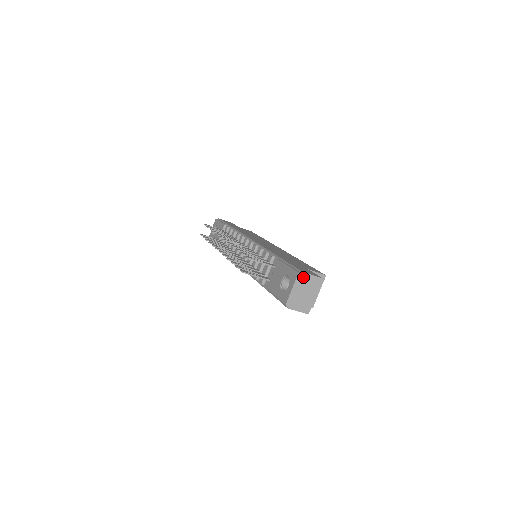
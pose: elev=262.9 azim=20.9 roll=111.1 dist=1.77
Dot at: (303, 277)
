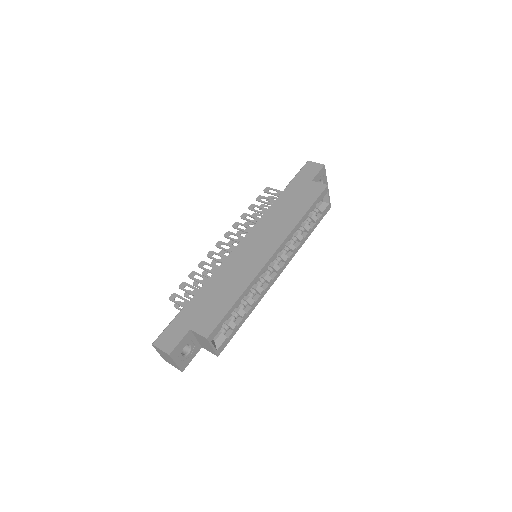
Dot at: (157, 348)
